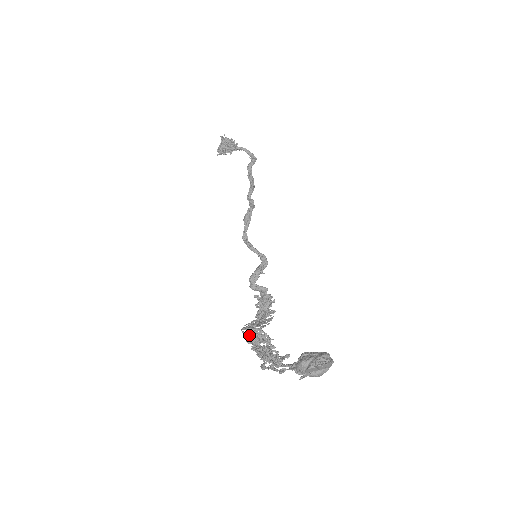
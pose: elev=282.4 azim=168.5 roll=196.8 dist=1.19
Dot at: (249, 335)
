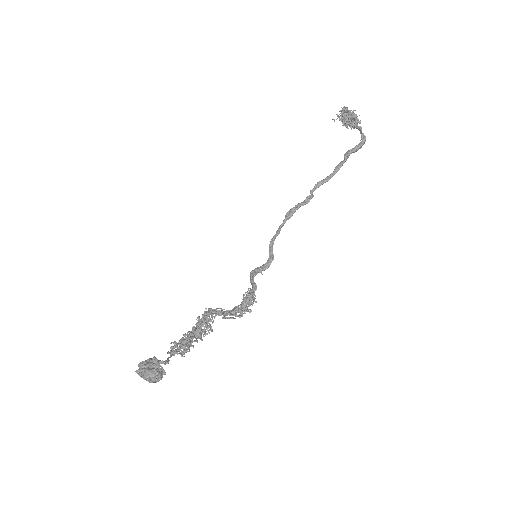
Dot at: (197, 318)
